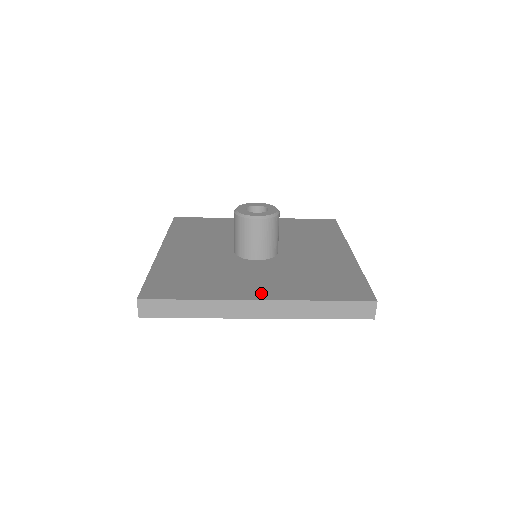
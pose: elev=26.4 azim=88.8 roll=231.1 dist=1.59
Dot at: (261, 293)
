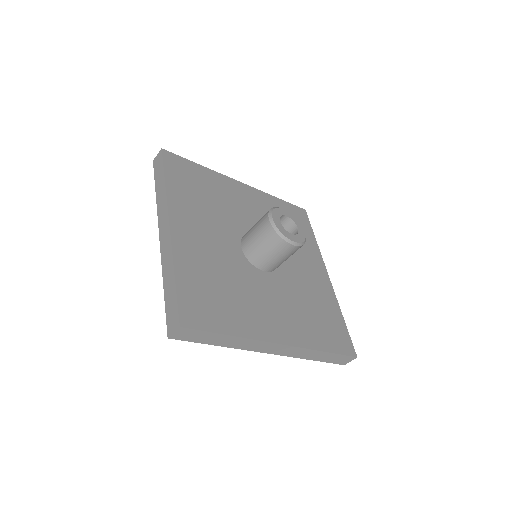
Dot at: (282, 333)
